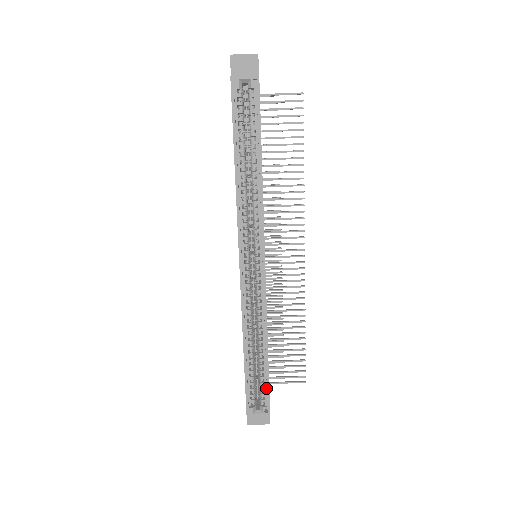
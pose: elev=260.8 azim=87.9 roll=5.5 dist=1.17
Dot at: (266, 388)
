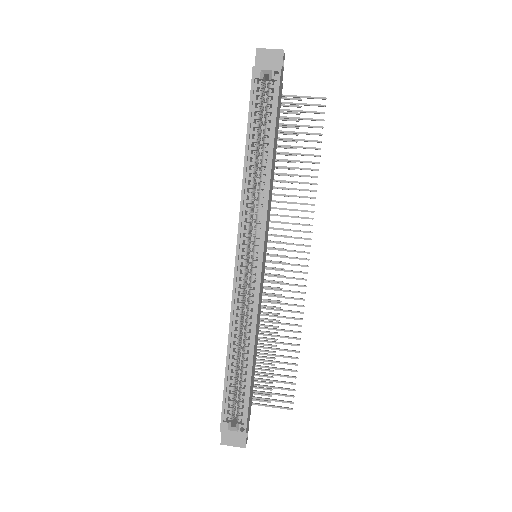
Dot at: (246, 403)
